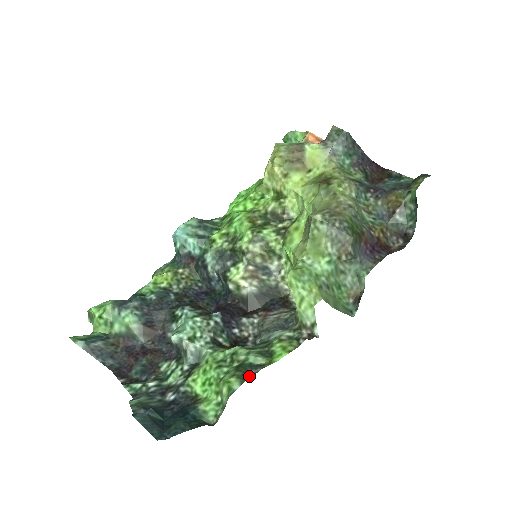
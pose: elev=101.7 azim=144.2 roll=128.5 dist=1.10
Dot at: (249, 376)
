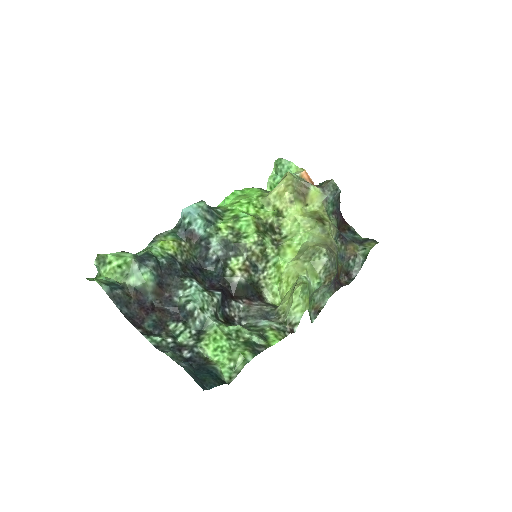
Dot at: (258, 352)
